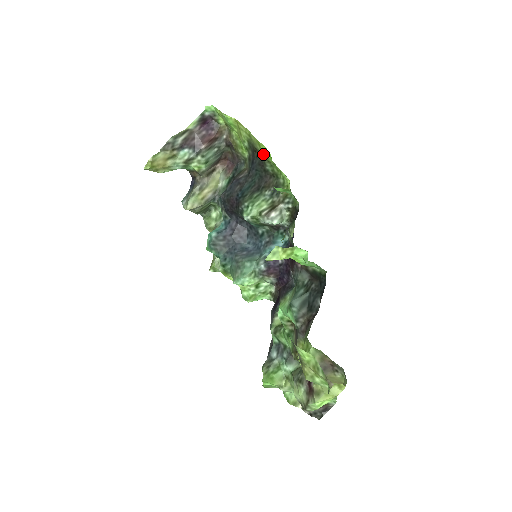
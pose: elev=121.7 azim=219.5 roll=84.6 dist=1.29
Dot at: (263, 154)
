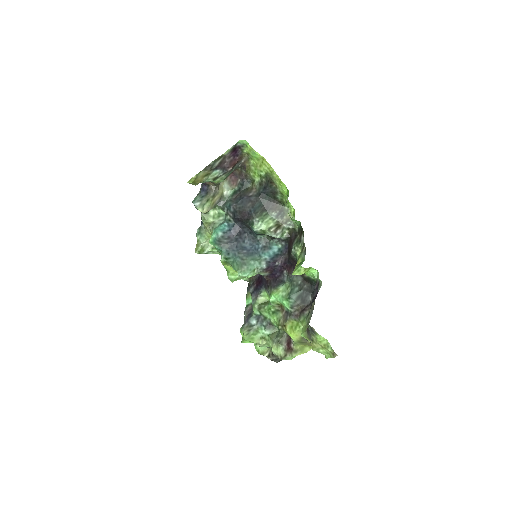
Dot at: (280, 188)
